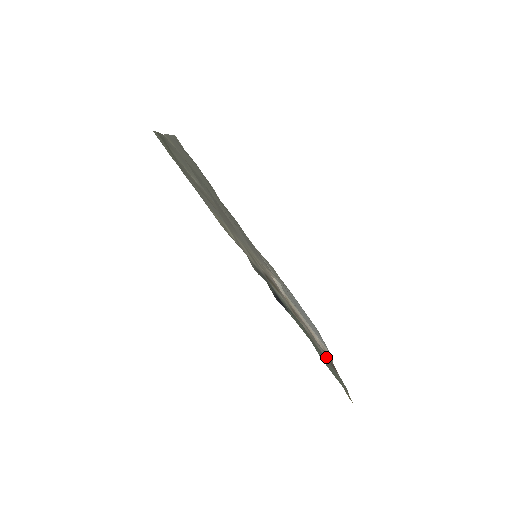
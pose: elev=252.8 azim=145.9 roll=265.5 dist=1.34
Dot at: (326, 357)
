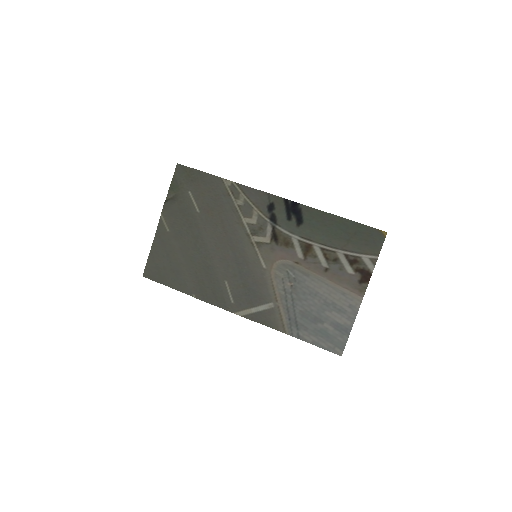
Dot at: (354, 269)
